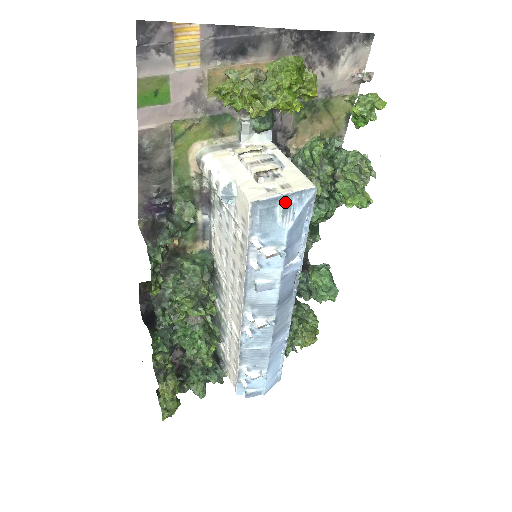
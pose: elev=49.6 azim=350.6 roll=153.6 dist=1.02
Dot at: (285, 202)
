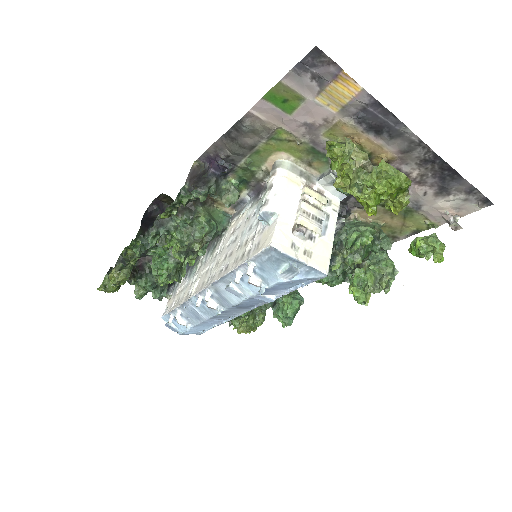
Dot at: (295, 265)
